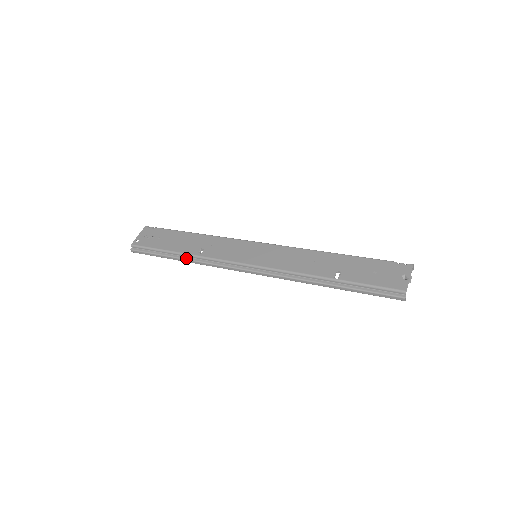
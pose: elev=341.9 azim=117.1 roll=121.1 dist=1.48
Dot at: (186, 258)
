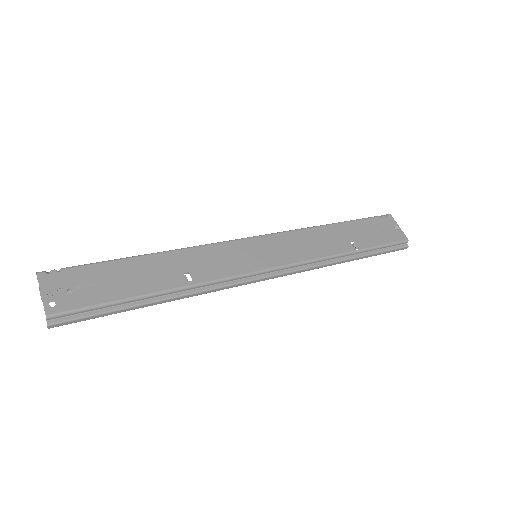
Dot at: (172, 296)
